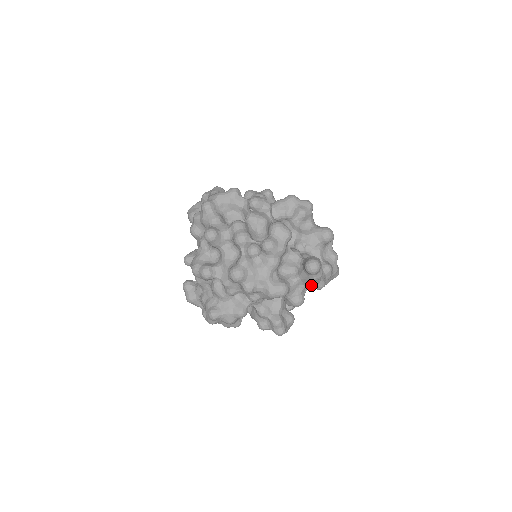
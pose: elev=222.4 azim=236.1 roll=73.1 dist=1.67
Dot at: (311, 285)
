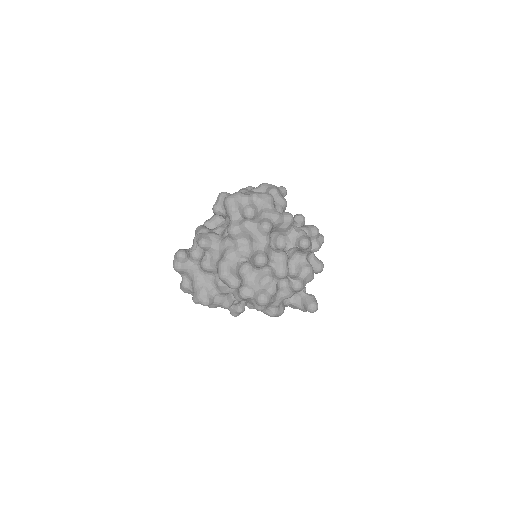
Dot at: occluded
